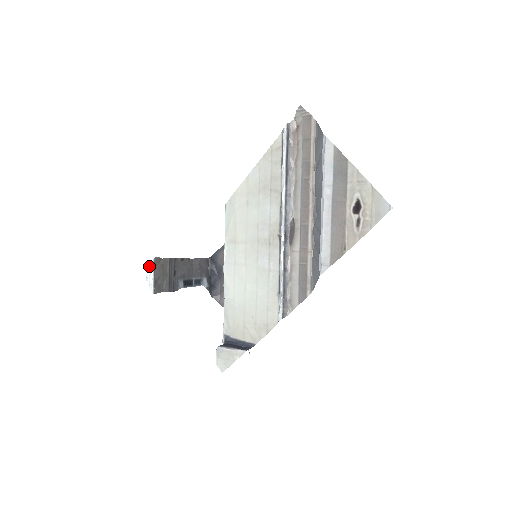
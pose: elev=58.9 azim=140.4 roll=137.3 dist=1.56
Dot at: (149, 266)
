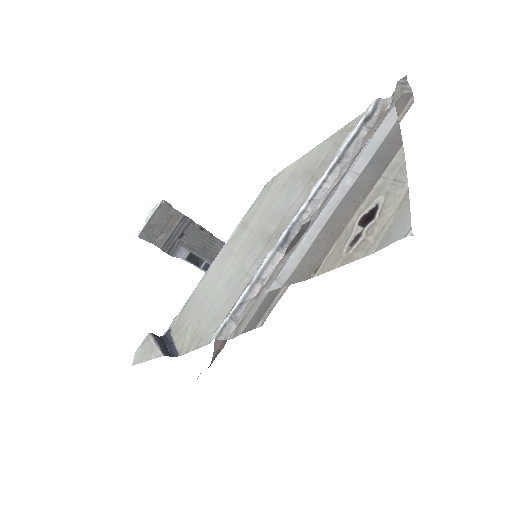
Dot at: (155, 207)
